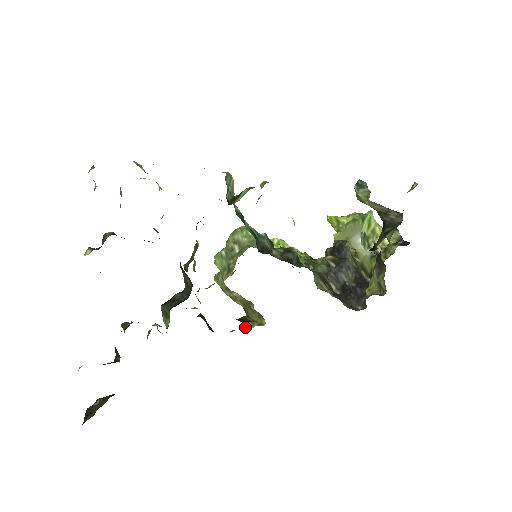
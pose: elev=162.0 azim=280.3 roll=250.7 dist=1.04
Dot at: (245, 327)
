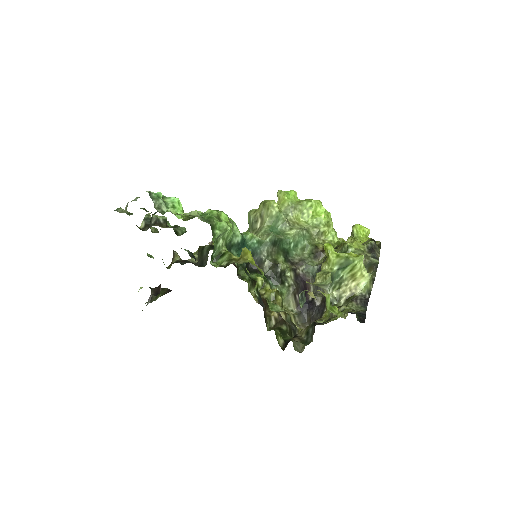
Dot at: occluded
